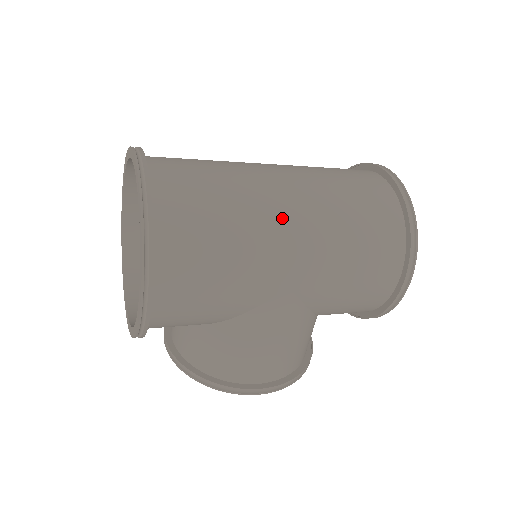
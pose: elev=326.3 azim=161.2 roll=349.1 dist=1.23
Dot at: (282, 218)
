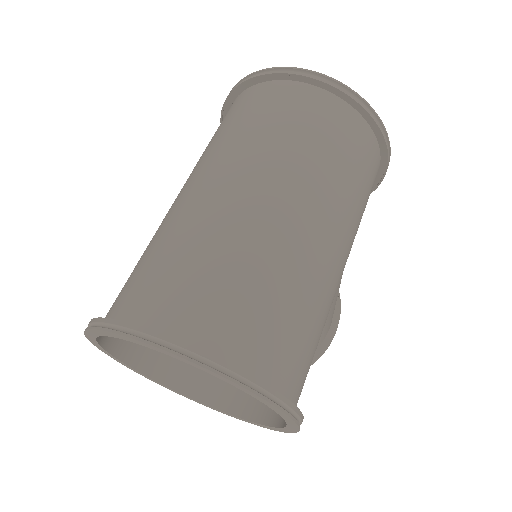
Dot at: (315, 240)
